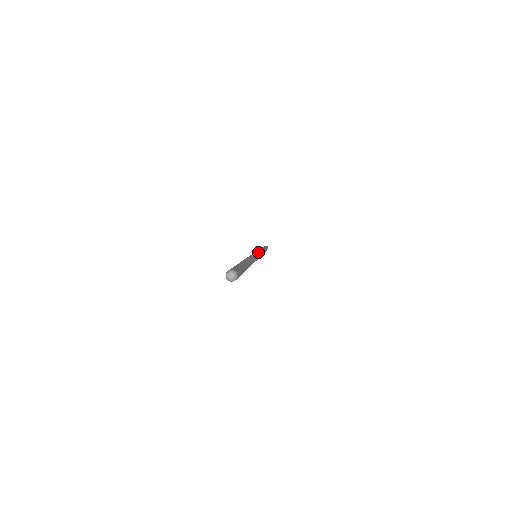
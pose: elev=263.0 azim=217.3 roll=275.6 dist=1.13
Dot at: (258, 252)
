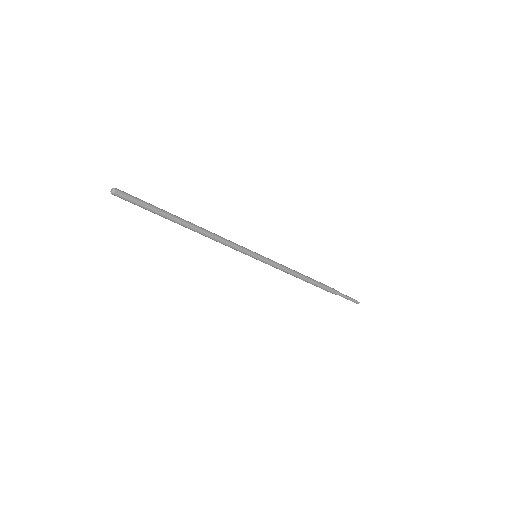
Dot at: occluded
